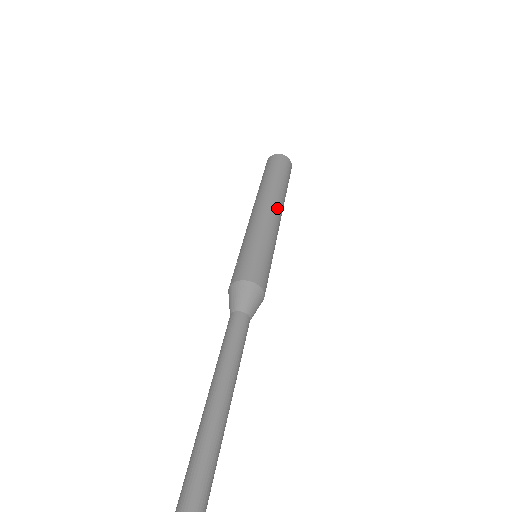
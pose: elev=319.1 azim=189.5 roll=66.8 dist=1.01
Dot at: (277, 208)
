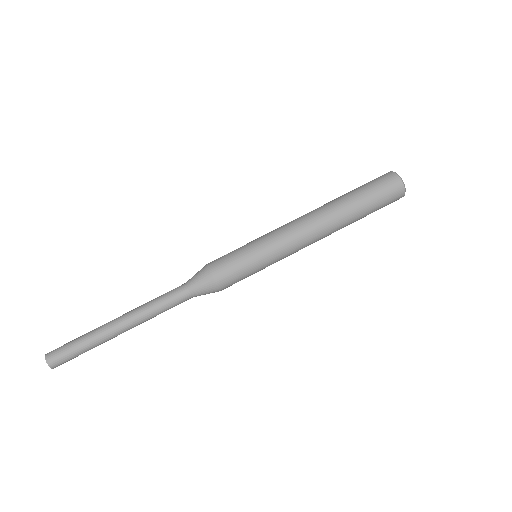
Dot at: (316, 231)
